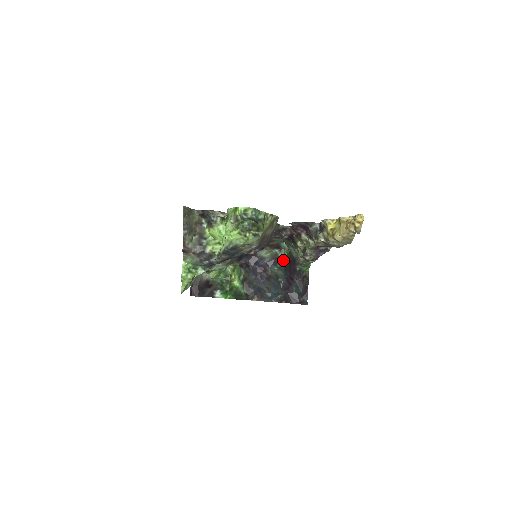
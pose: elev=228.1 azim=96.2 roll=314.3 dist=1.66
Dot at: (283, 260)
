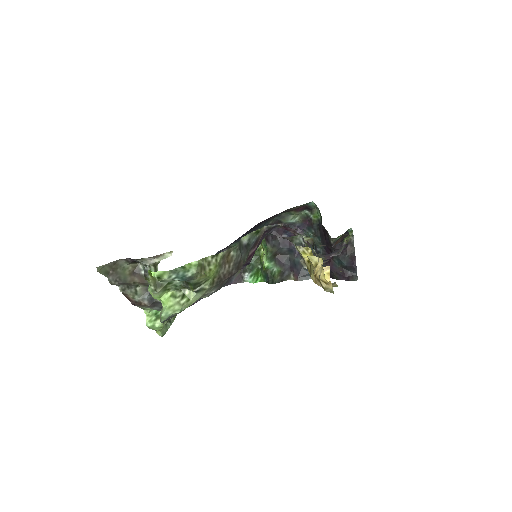
Dot at: (317, 223)
